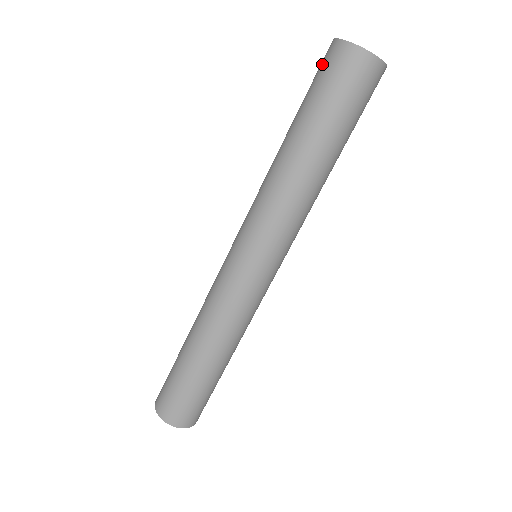
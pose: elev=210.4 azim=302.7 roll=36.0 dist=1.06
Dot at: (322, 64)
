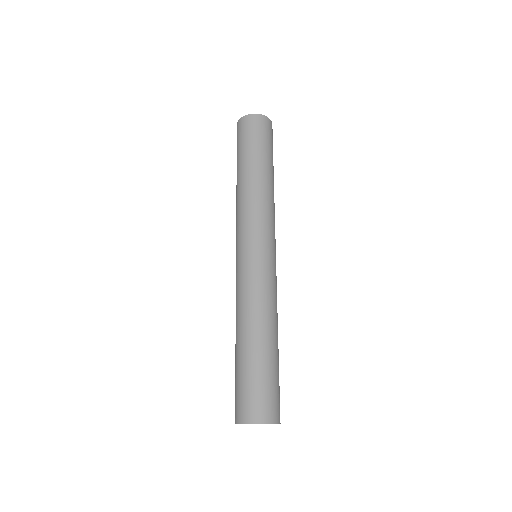
Dot at: (240, 131)
